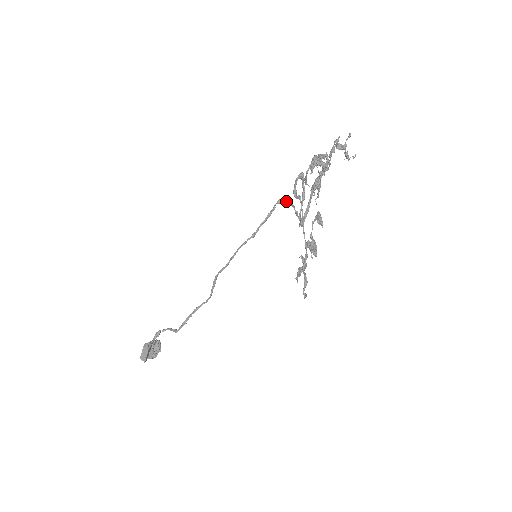
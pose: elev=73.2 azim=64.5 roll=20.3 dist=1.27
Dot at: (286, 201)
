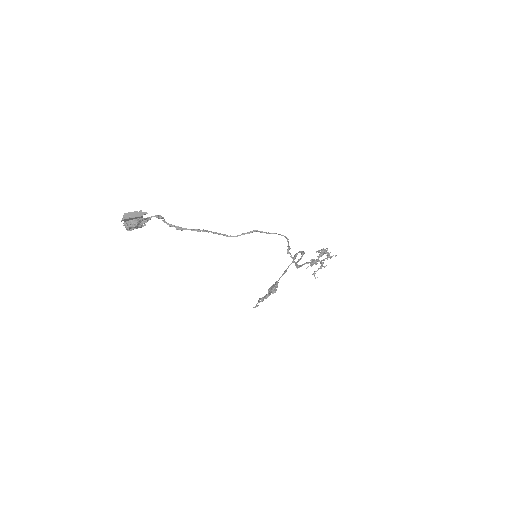
Dot at: (290, 253)
